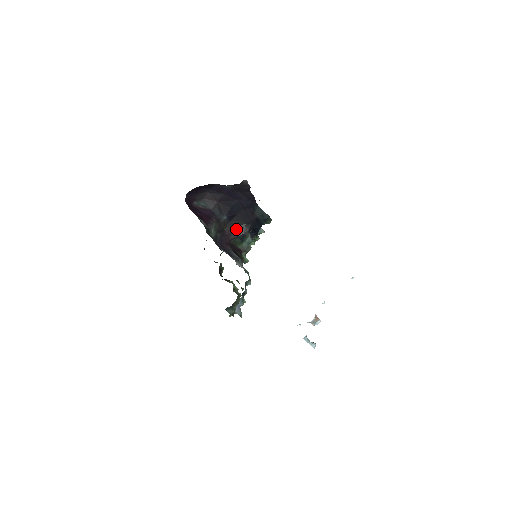
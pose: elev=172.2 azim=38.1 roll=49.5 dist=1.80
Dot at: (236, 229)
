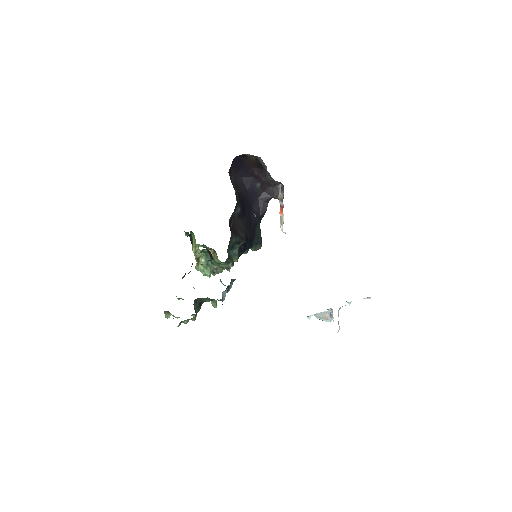
Dot at: (238, 229)
